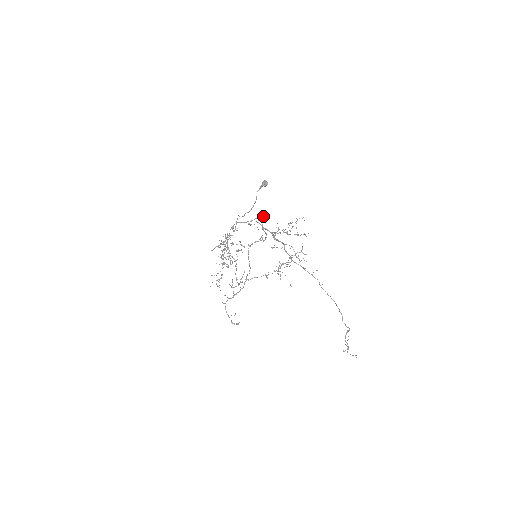
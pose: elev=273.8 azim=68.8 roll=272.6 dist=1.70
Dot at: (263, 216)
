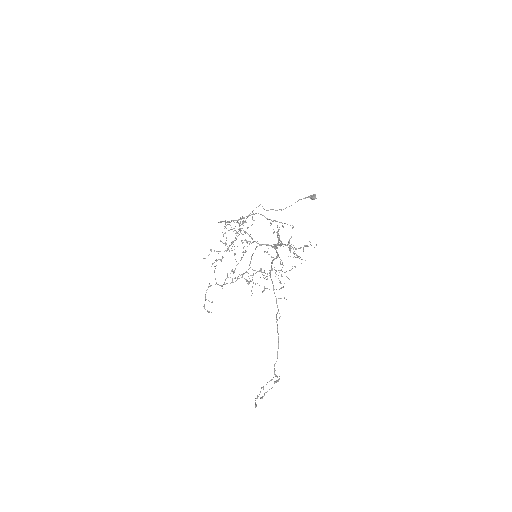
Dot at: (292, 227)
